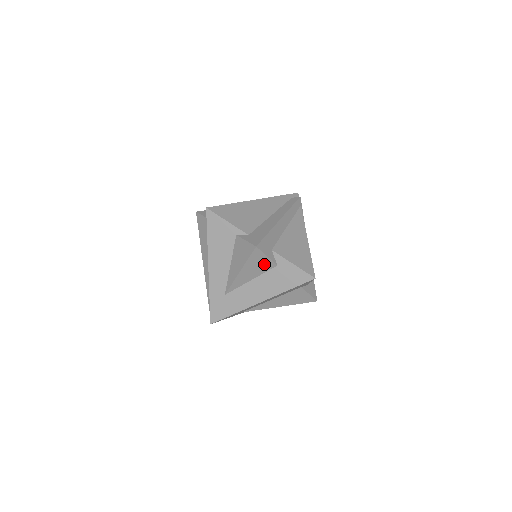
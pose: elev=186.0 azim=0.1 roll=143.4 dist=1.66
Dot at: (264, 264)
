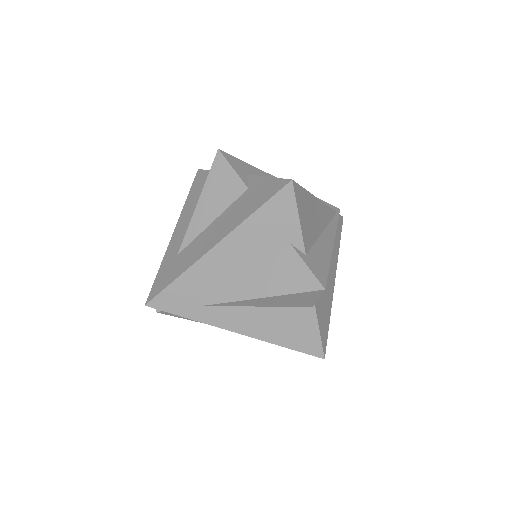
Dot at: (230, 186)
